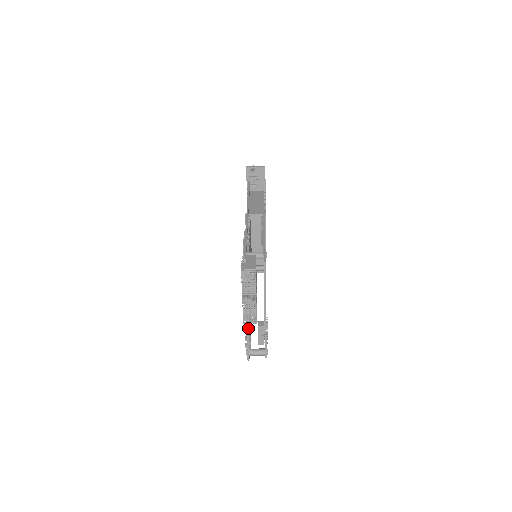
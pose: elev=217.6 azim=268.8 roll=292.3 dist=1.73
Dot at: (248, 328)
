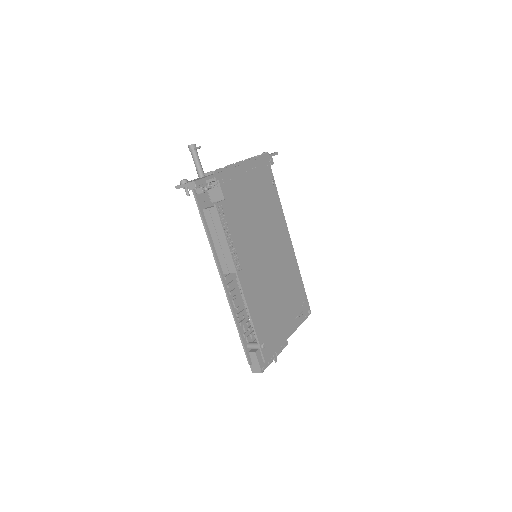
Dot at: occluded
